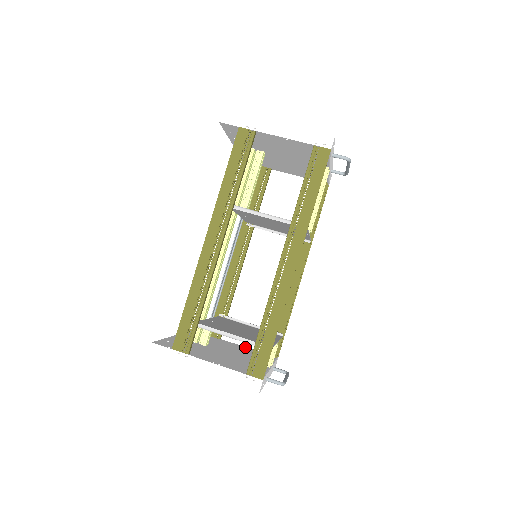
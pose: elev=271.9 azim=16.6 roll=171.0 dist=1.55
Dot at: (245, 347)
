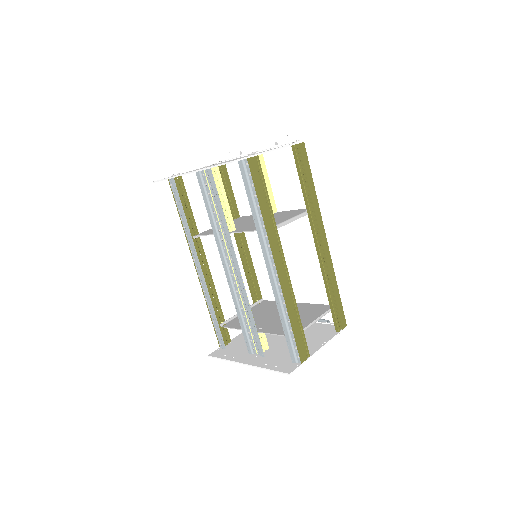
Dot at: occluded
